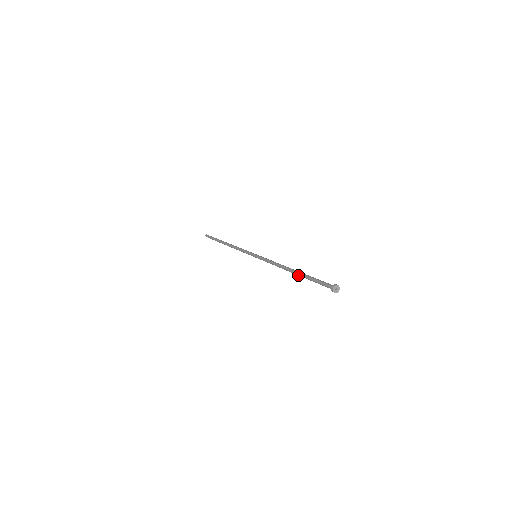
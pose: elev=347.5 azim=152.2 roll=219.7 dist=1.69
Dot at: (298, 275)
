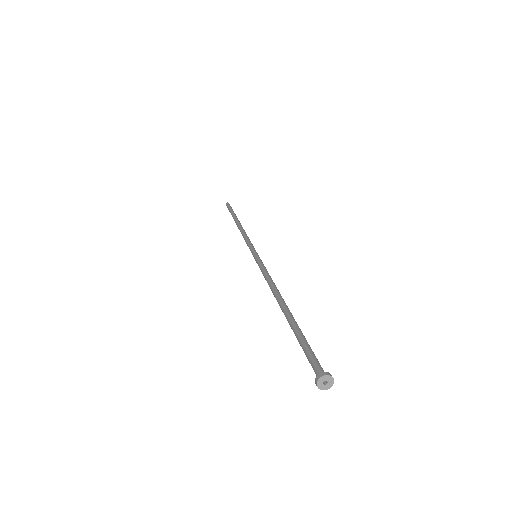
Dot at: occluded
